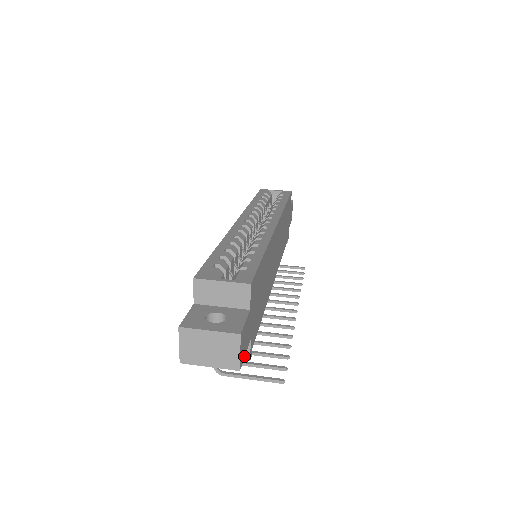
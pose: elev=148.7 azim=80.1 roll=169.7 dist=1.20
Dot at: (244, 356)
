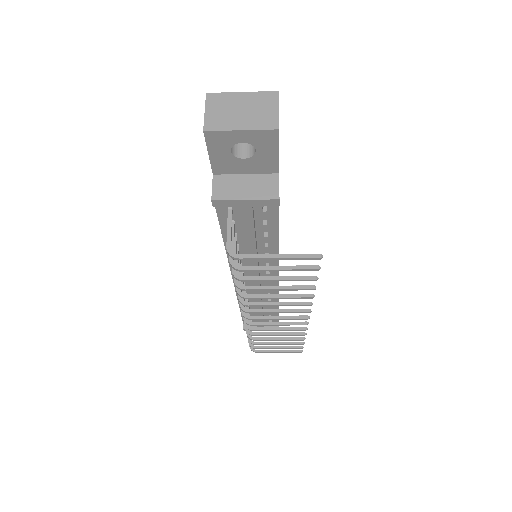
Dot at: occluded
